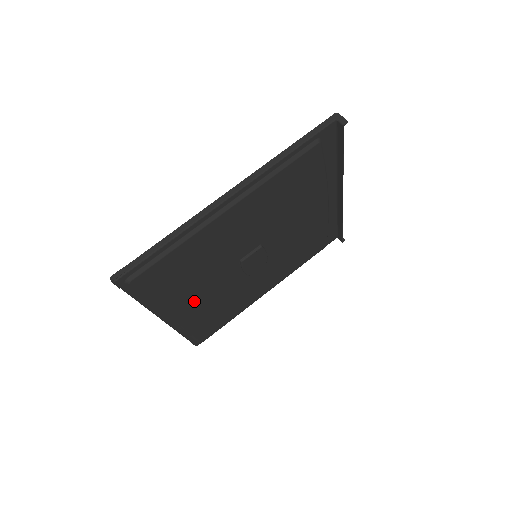
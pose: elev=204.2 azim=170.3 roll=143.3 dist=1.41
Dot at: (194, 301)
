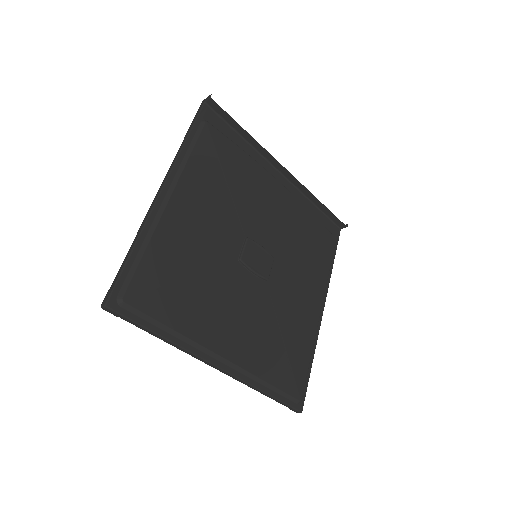
Dot at: (229, 326)
